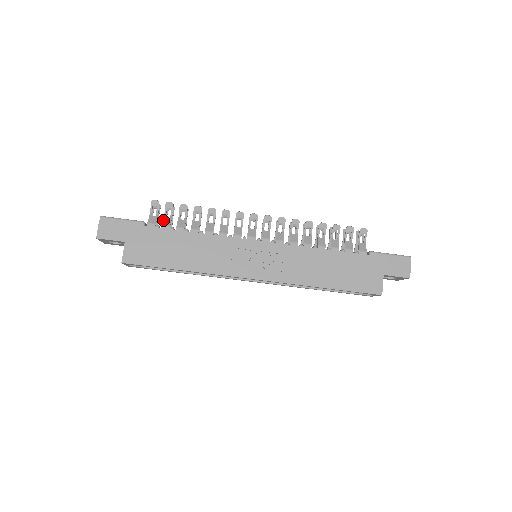
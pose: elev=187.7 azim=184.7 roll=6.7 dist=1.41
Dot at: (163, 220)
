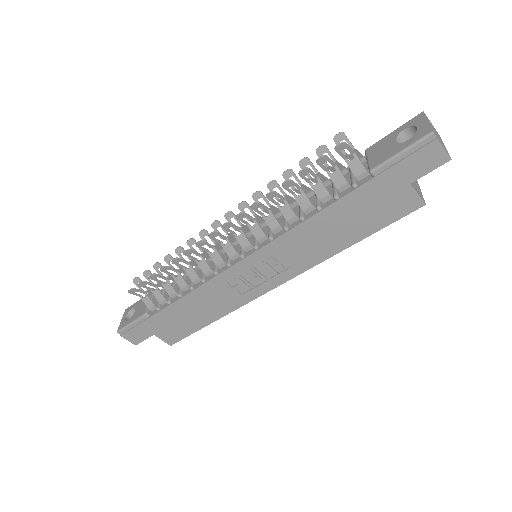
Dot at: occluded
